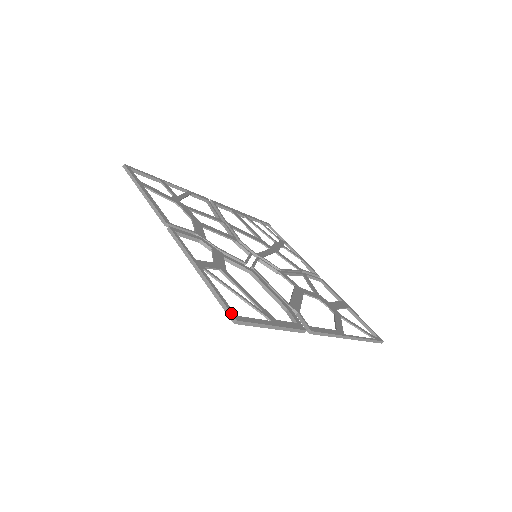
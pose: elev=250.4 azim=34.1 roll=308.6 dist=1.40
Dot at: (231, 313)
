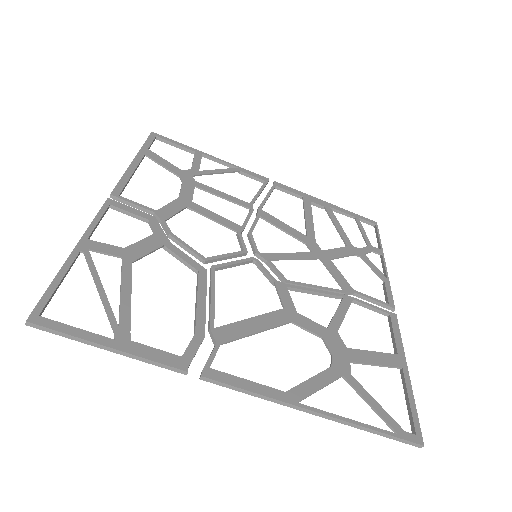
Dot at: occluded
